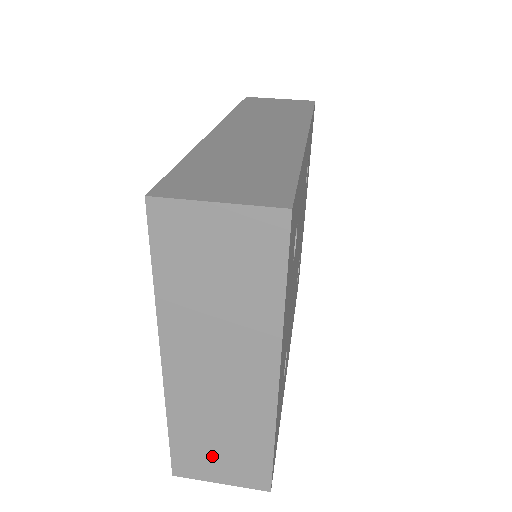
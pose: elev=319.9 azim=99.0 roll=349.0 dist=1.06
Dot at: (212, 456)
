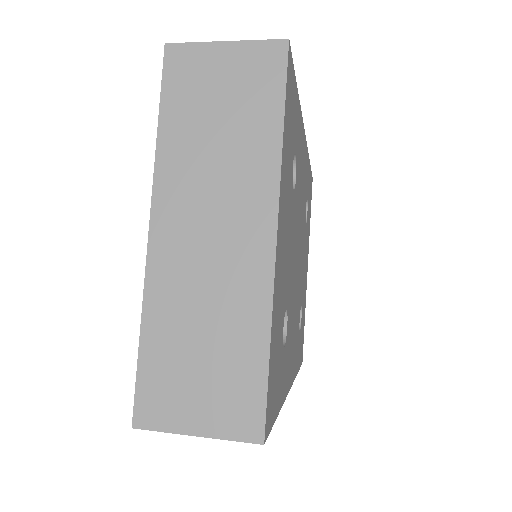
Dot at: (189, 379)
